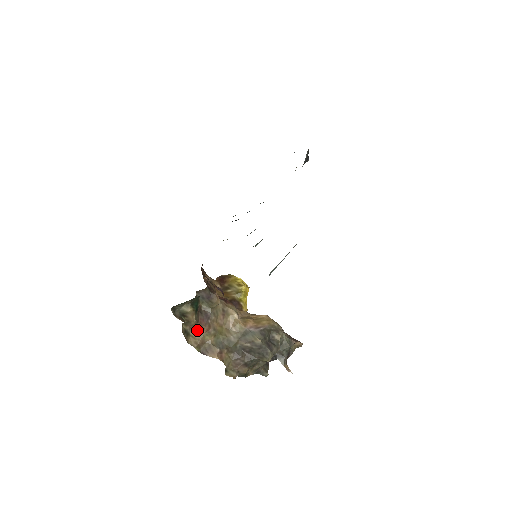
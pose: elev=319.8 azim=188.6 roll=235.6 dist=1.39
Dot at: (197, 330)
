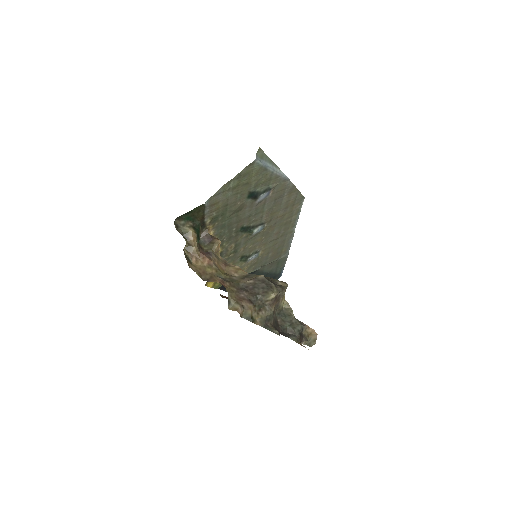
Dot at: (198, 261)
